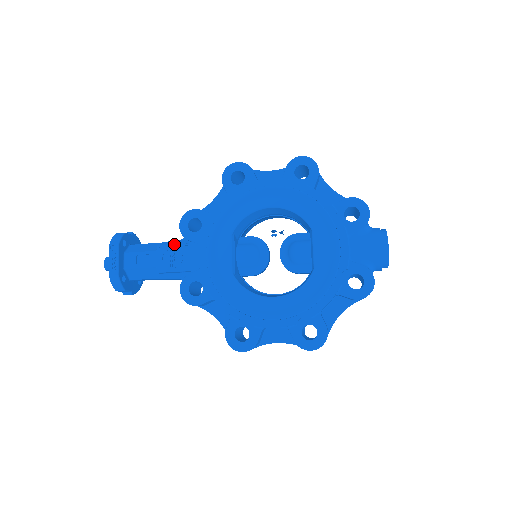
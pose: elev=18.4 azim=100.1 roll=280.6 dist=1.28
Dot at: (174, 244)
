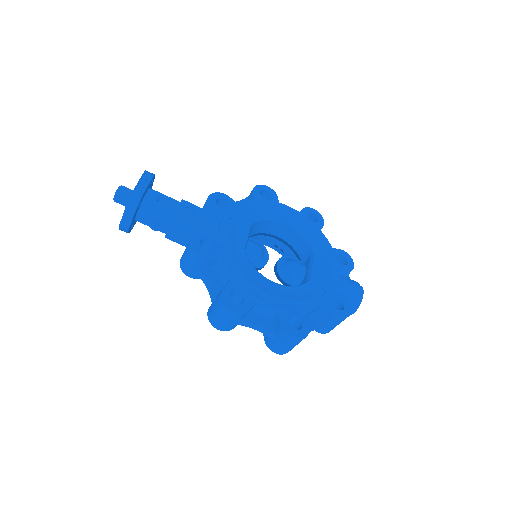
Dot at: occluded
